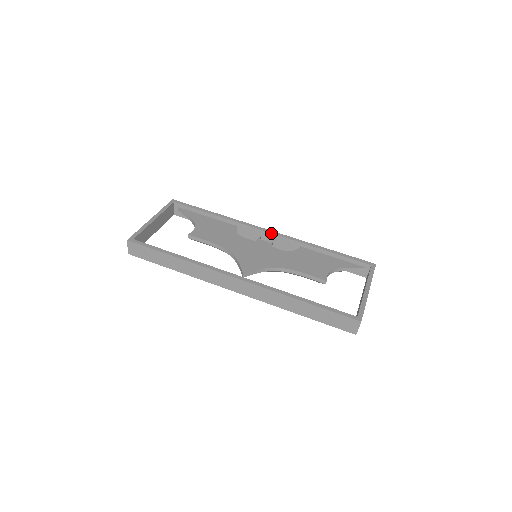
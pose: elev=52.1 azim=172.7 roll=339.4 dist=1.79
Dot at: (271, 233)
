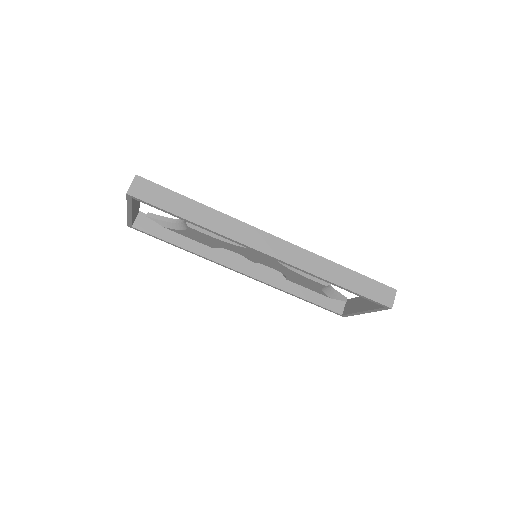
Dot at: occluded
